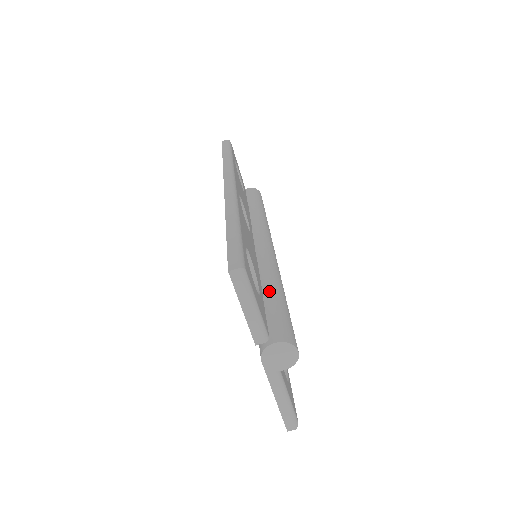
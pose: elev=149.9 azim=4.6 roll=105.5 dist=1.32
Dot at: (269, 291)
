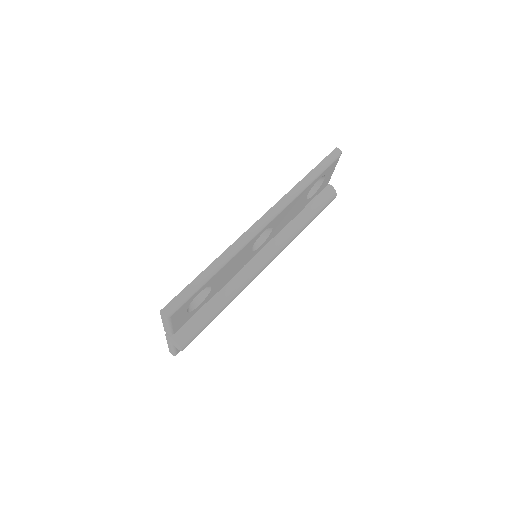
Dot at: (214, 302)
